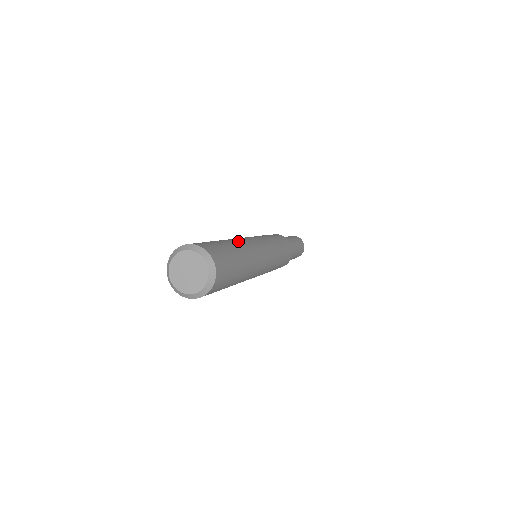
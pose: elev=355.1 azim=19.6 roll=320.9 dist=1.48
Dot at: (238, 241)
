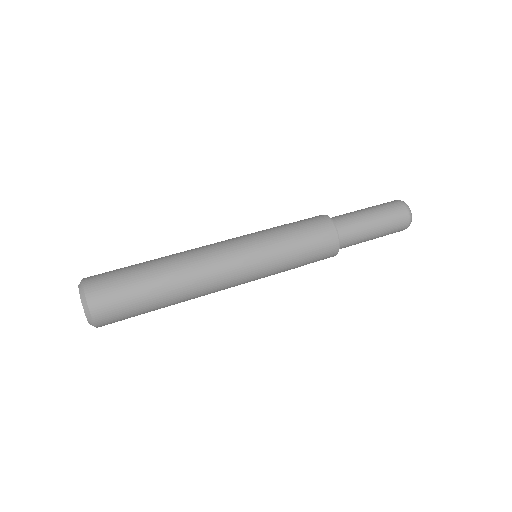
Dot at: (176, 257)
